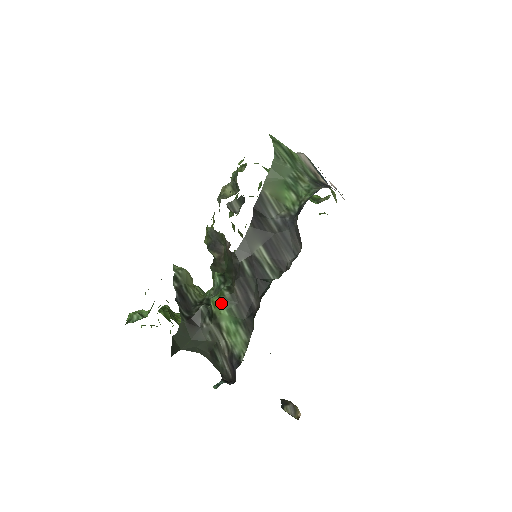
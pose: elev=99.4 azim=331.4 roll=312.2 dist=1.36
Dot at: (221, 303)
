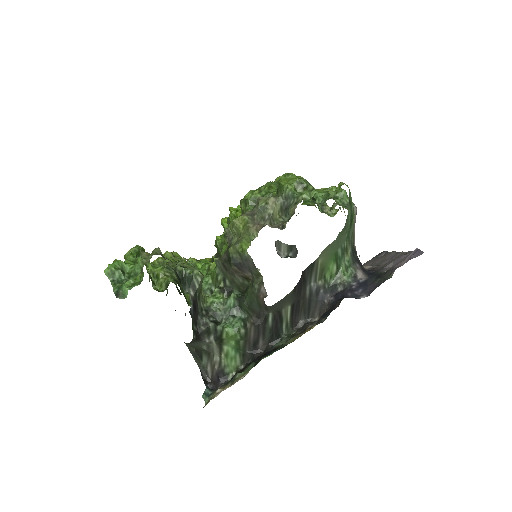
Dot at: (234, 337)
